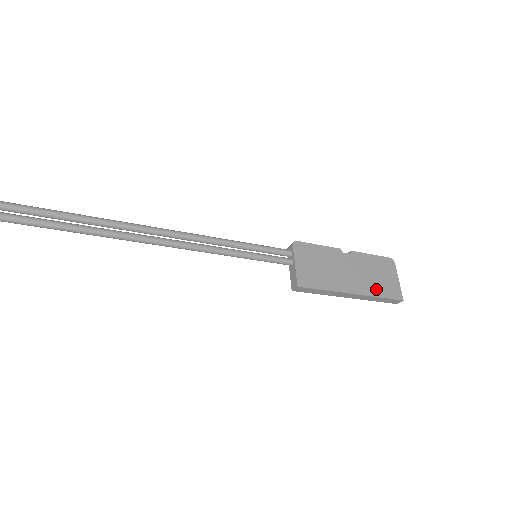
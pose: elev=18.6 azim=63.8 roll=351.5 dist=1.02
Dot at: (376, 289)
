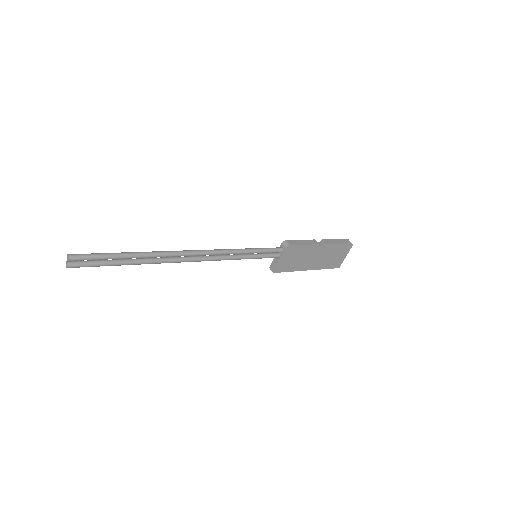
Dot at: (326, 265)
